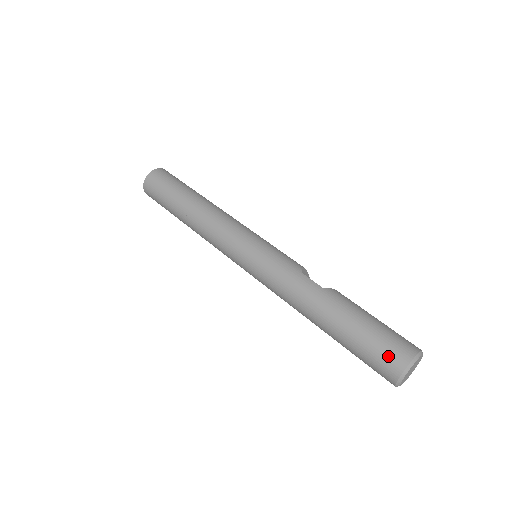
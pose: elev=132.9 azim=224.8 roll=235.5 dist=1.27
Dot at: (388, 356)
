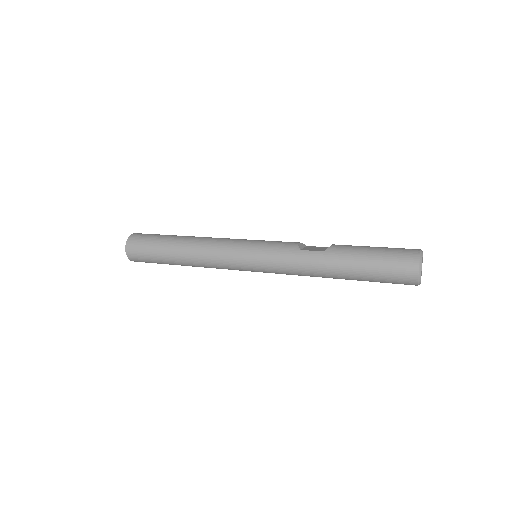
Dot at: (401, 272)
